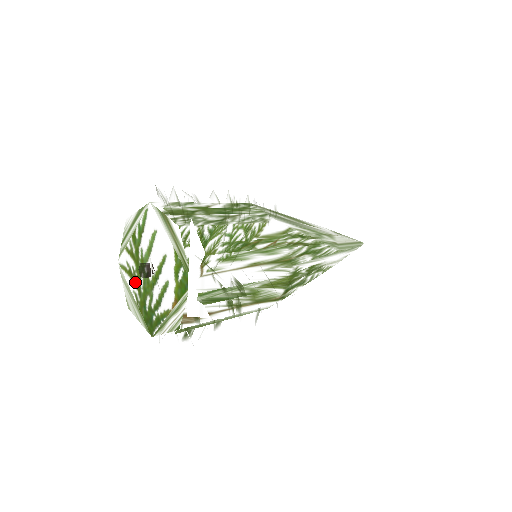
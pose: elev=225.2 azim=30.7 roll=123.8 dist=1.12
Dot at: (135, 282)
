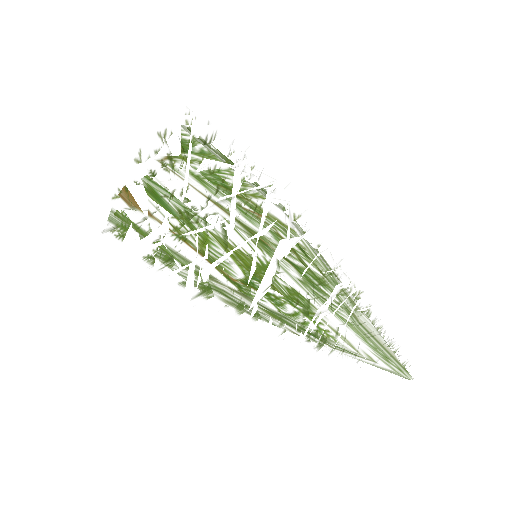
Dot at: occluded
